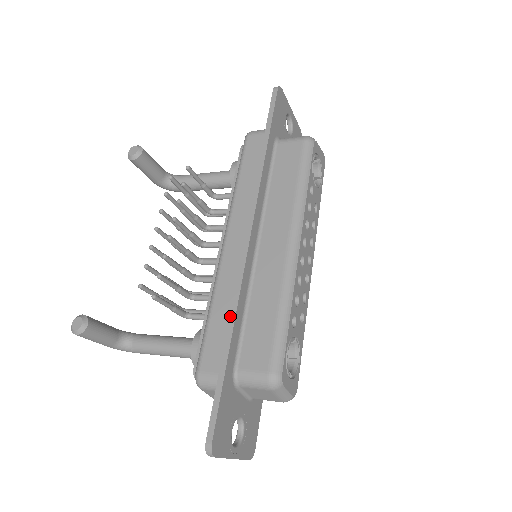
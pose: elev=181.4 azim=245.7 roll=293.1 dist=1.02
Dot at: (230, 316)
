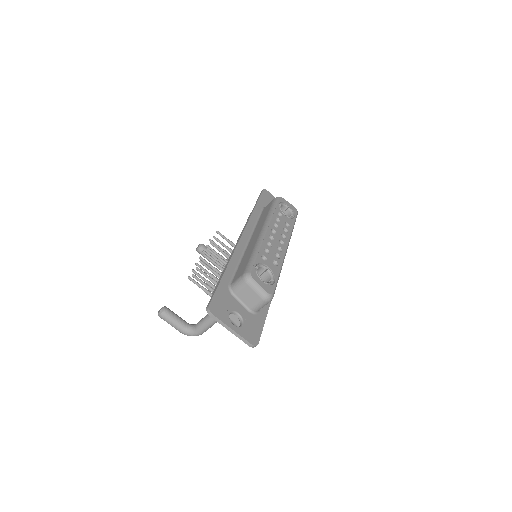
Dot at: (227, 264)
